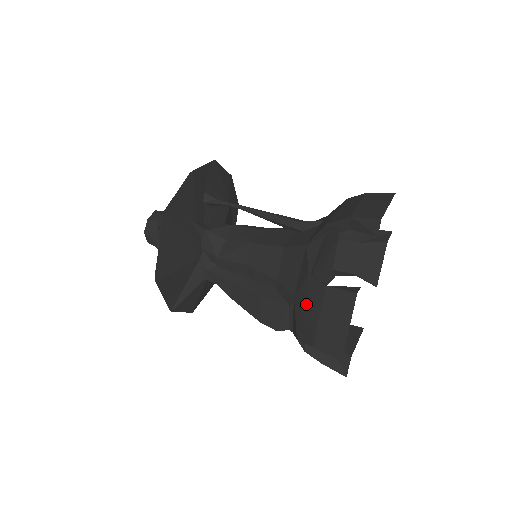
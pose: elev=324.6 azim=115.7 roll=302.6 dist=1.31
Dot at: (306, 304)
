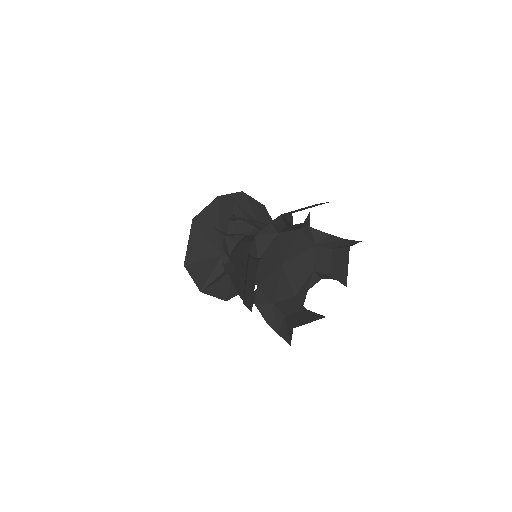
Dot at: occluded
